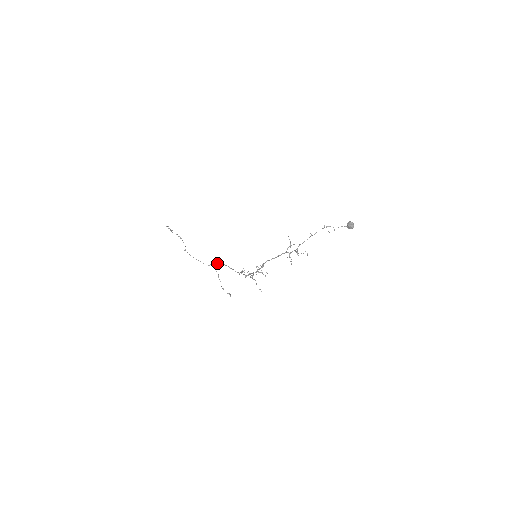
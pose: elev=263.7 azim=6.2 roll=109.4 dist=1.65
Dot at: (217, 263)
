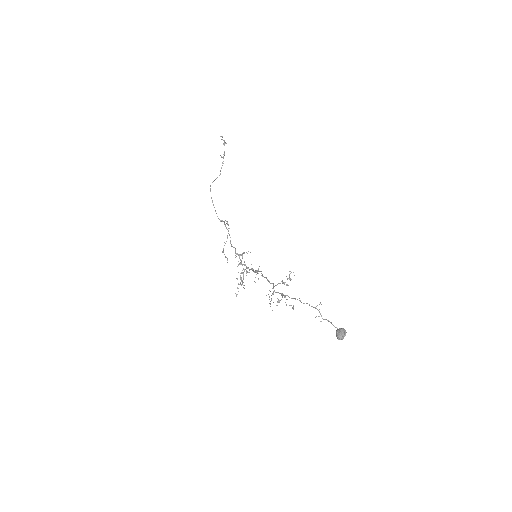
Dot at: (225, 226)
